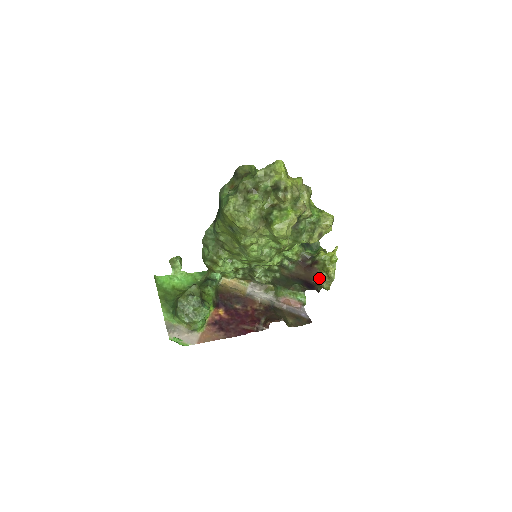
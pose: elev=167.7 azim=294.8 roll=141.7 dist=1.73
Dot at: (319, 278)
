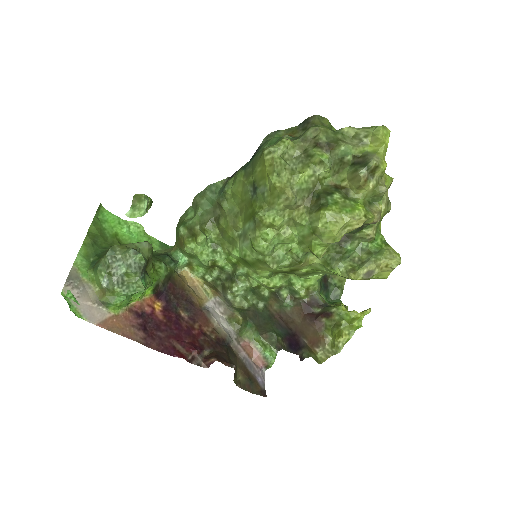
Dot at: (318, 339)
